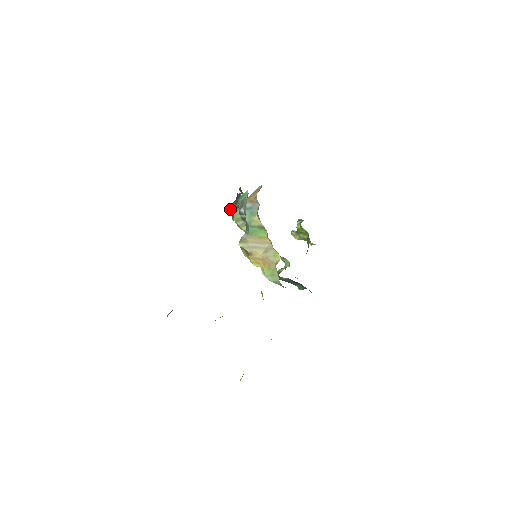
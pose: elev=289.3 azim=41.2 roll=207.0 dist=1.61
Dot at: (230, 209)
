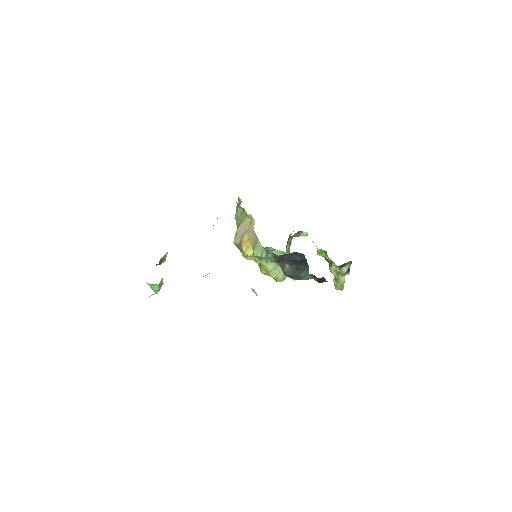
Dot at: occluded
